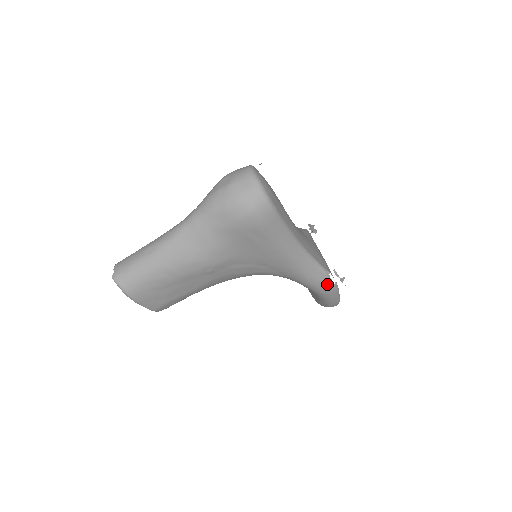
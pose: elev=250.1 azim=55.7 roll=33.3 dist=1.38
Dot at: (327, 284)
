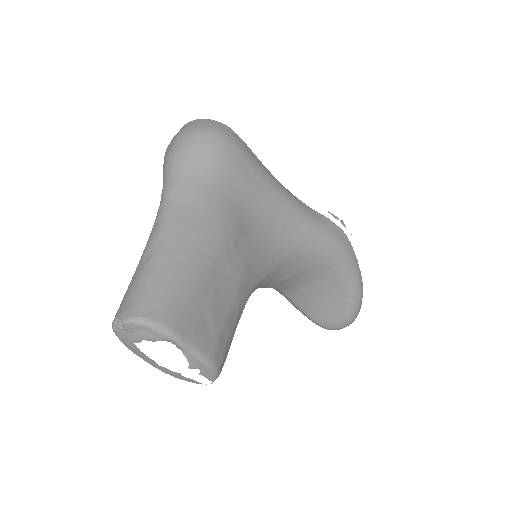
Dot at: (338, 231)
